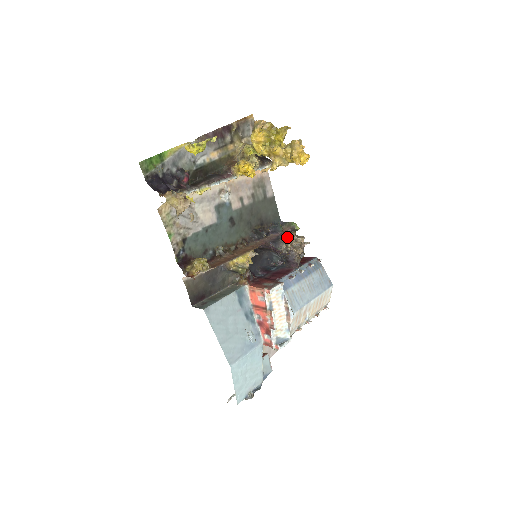
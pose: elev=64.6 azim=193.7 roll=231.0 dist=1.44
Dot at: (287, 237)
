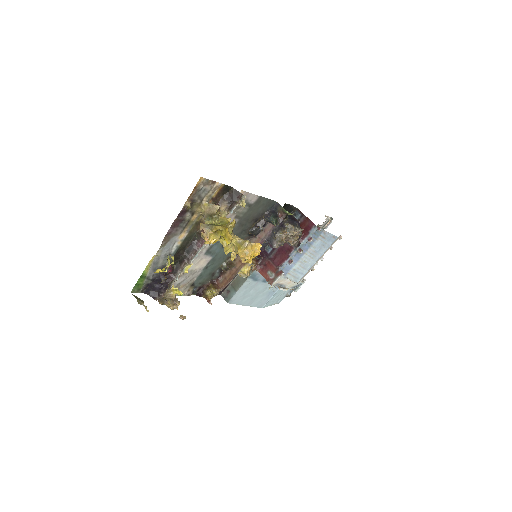
Dot at: (279, 237)
